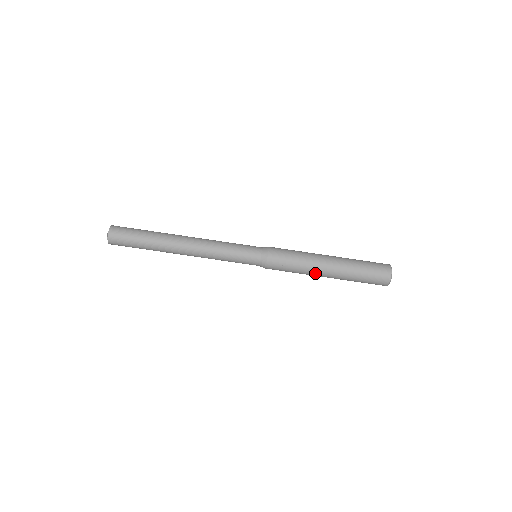
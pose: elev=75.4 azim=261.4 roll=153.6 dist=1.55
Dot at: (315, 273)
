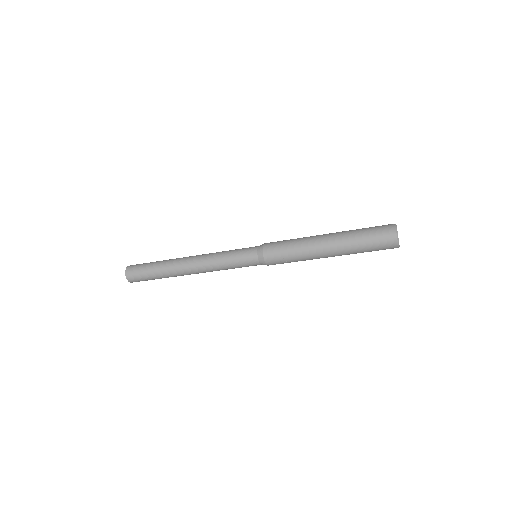
Dot at: (316, 257)
